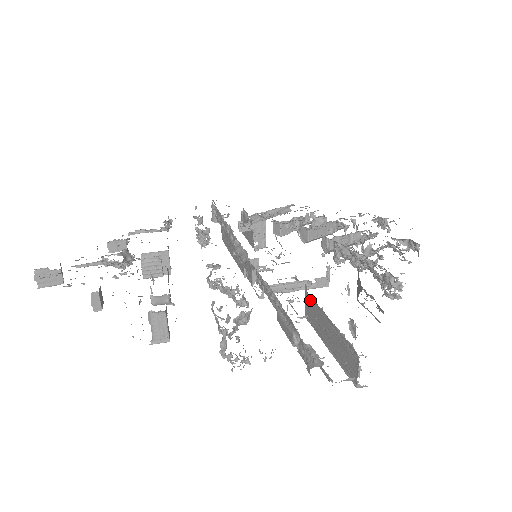
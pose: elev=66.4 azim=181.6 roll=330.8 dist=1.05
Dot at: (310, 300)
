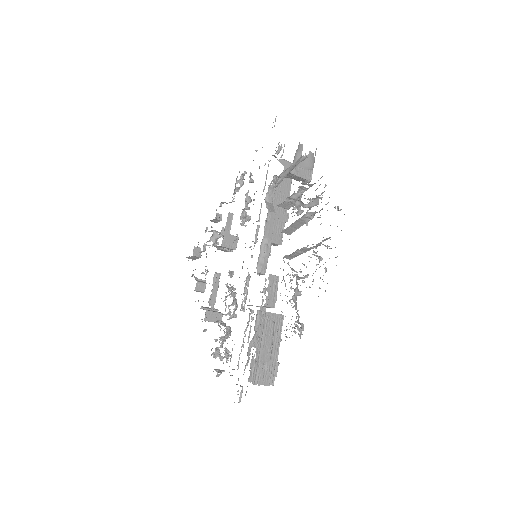
Dot at: occluded
